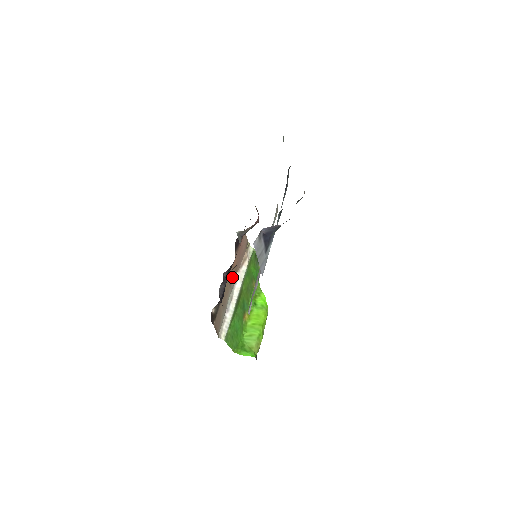
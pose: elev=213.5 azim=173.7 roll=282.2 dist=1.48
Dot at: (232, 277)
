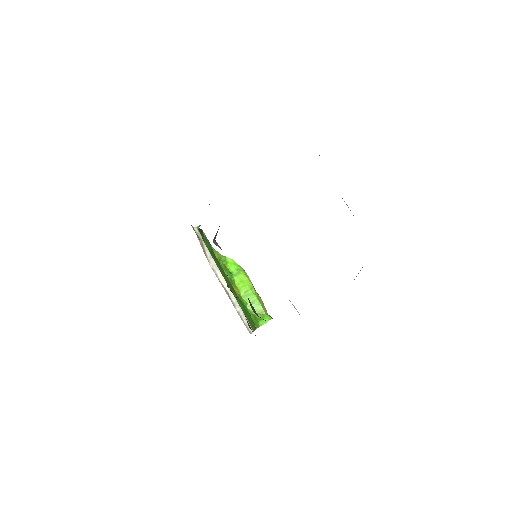
Dot at: occluded
